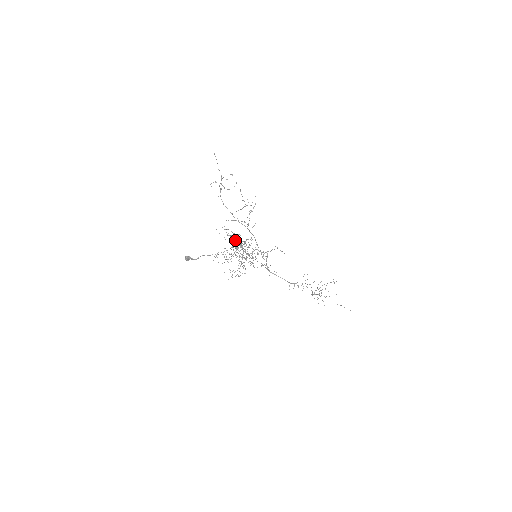
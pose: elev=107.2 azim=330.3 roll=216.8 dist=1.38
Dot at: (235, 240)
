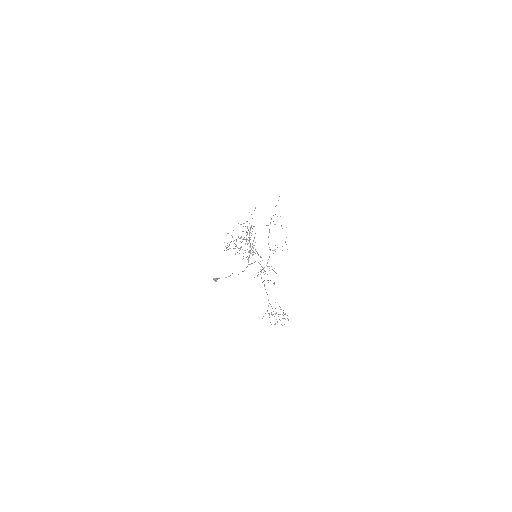
Dot at: occluded
